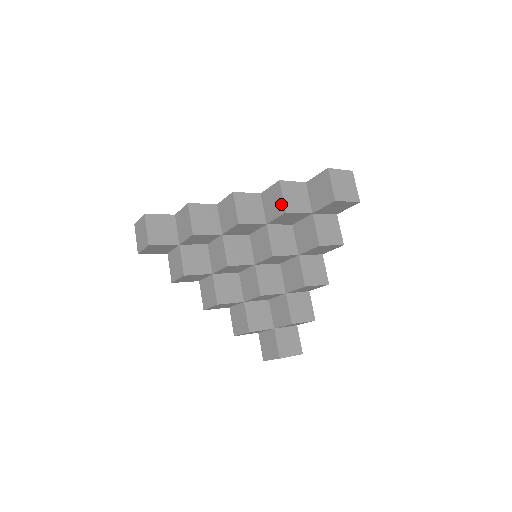
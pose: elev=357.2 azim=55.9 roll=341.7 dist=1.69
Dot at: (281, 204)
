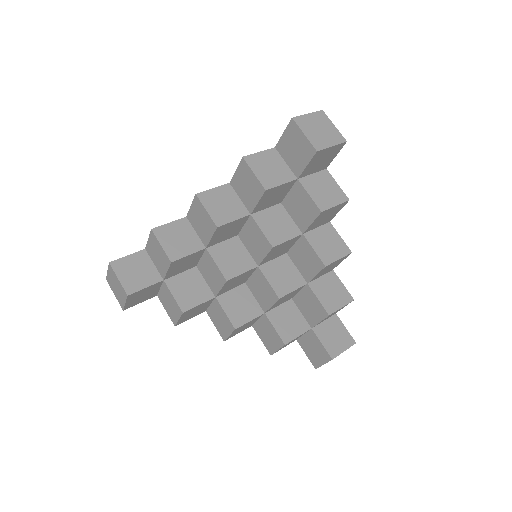
Dot at: (256, 183)
